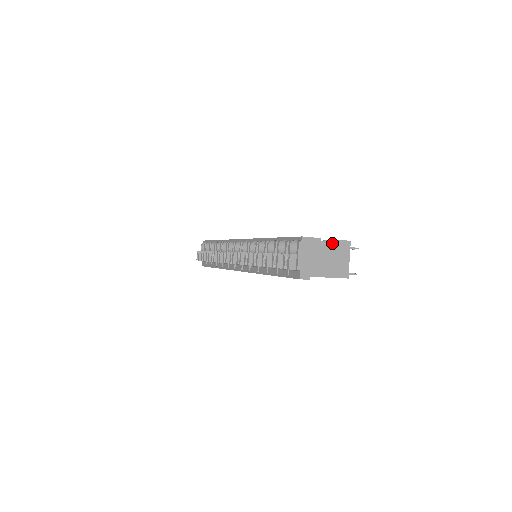
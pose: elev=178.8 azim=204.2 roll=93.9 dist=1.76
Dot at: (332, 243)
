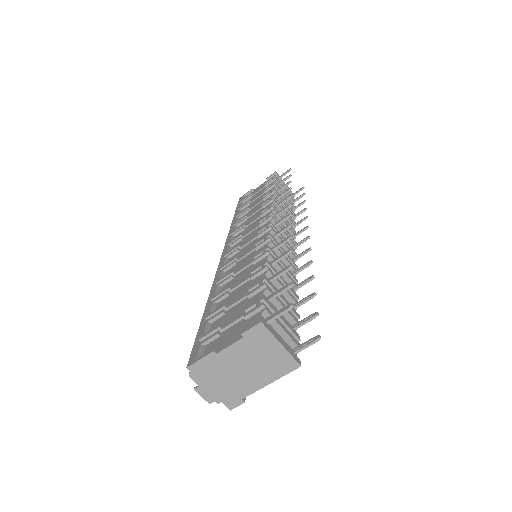
Dot at: (235, 345)
